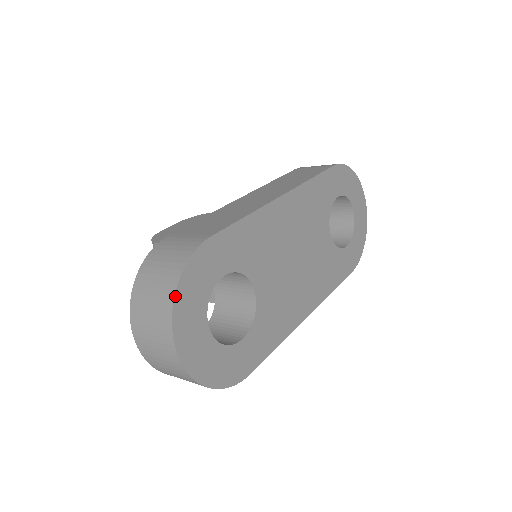
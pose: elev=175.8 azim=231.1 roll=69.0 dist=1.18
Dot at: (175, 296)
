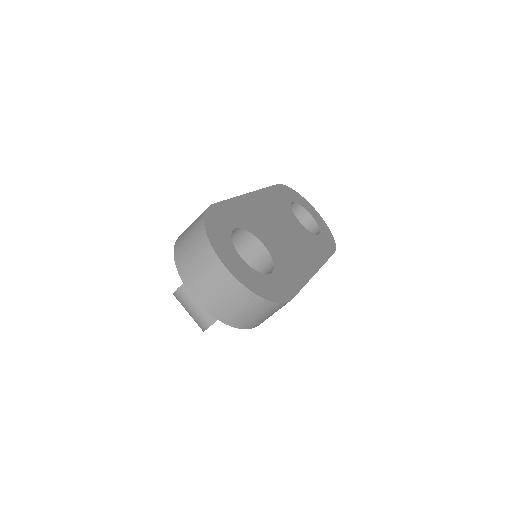
Dot at: (206, 232)
